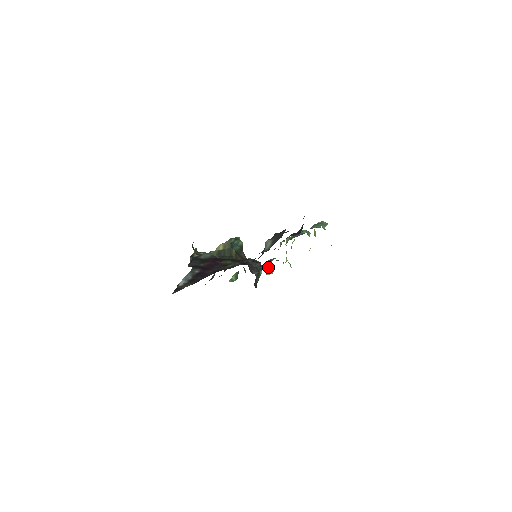
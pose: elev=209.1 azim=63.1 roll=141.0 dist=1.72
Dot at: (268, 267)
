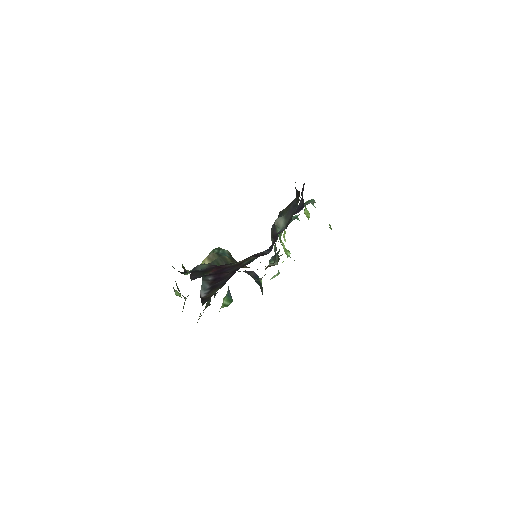
Dot at: (277, 263)
